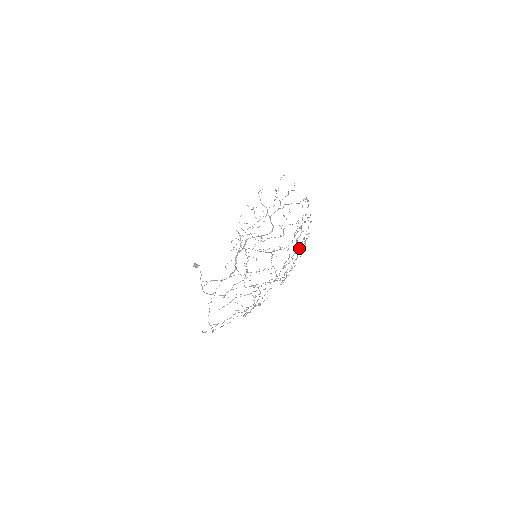
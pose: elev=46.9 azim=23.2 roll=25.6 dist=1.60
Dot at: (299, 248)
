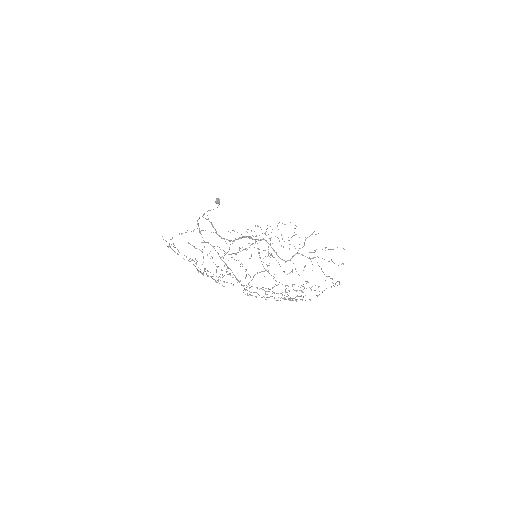
Dot at: occluded
